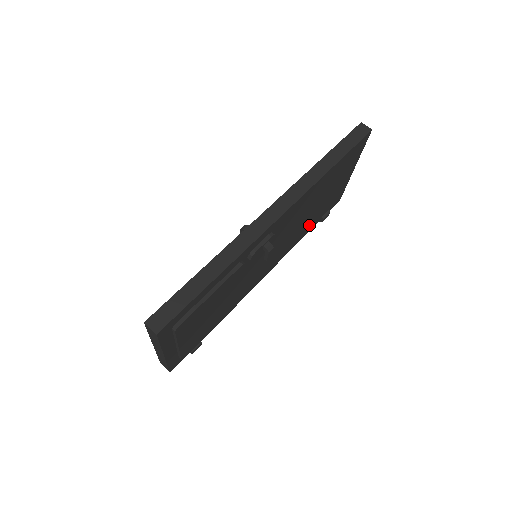
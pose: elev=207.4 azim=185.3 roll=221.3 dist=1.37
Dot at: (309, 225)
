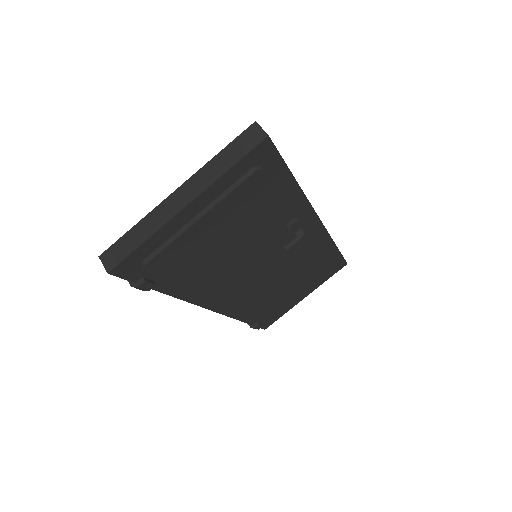
Dot at: (258, 309)
